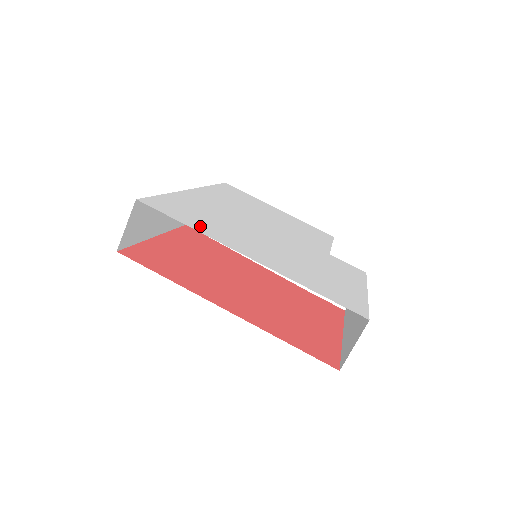
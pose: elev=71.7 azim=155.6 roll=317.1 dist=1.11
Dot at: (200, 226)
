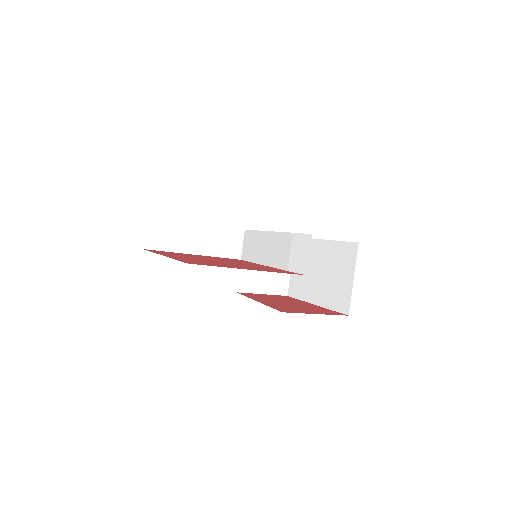
Dot at: occluded
